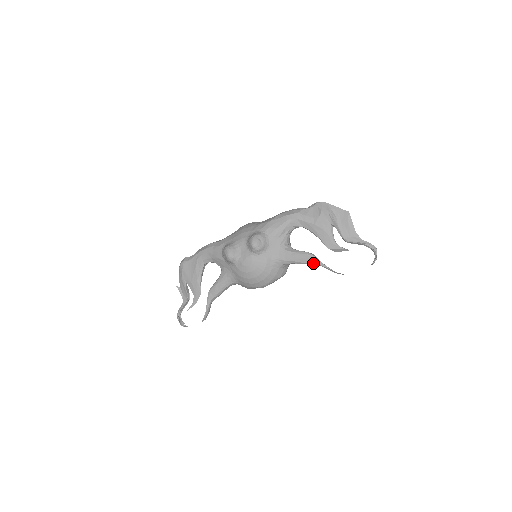
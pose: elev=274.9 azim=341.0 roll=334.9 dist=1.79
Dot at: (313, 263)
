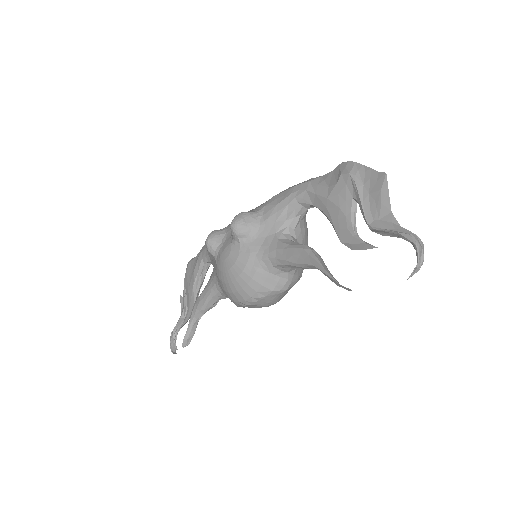
Dot at: (310, 265)
